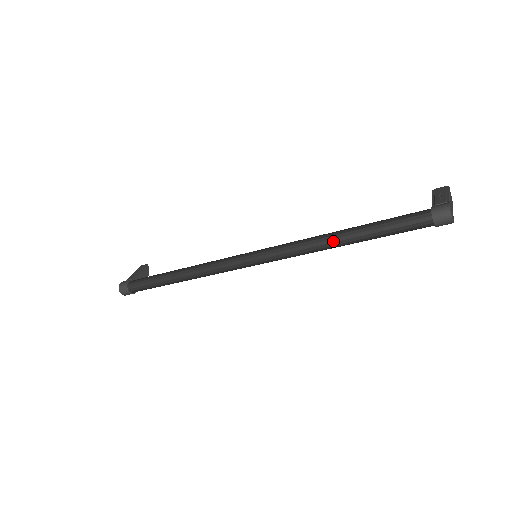
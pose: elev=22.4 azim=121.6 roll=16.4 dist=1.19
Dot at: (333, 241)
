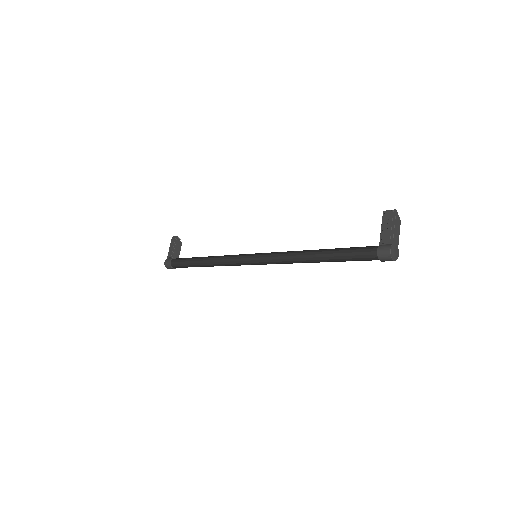
Dot at: (309, 262)
